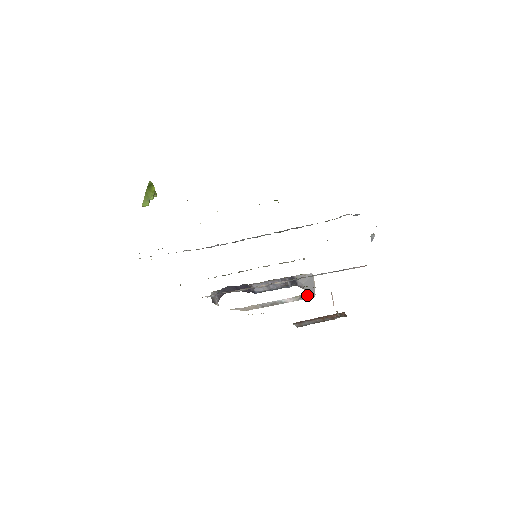
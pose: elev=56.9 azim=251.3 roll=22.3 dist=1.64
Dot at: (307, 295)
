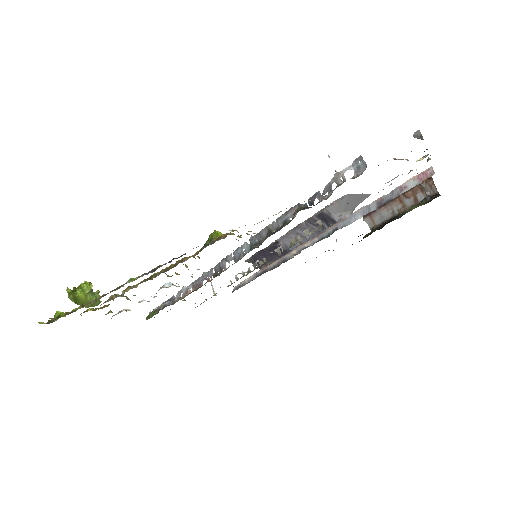
Dot at: (358, 204)
